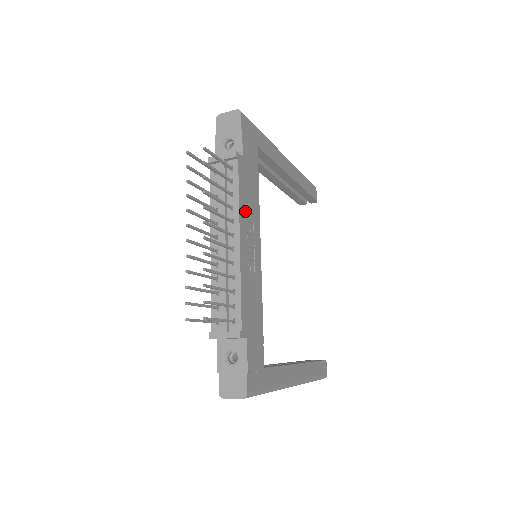
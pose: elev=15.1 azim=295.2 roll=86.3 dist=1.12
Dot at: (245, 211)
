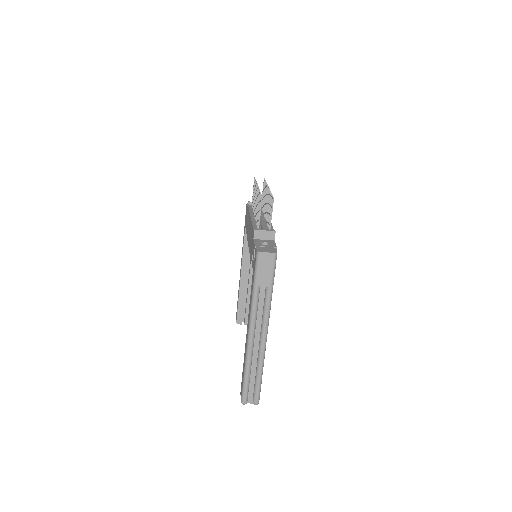
Dot at: occluded
